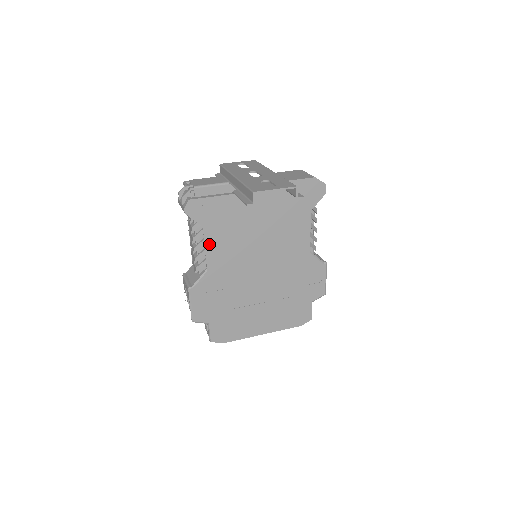
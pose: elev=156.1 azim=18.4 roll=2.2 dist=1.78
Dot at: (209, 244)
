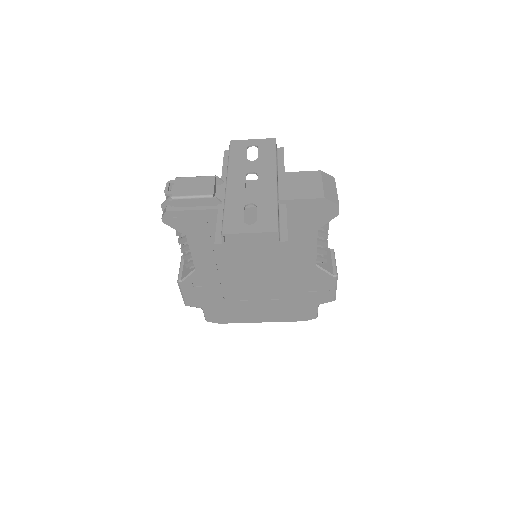
Dot at: (194, 250)
